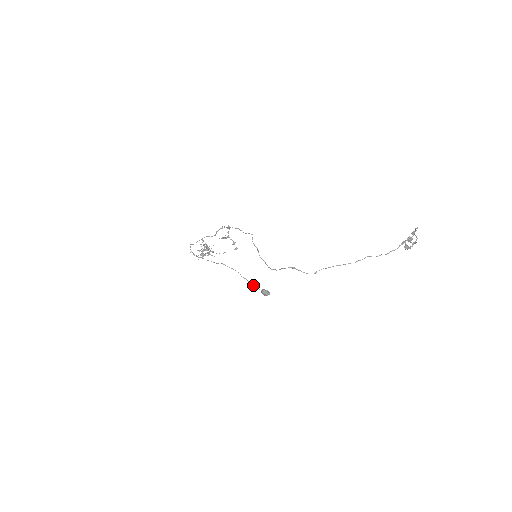
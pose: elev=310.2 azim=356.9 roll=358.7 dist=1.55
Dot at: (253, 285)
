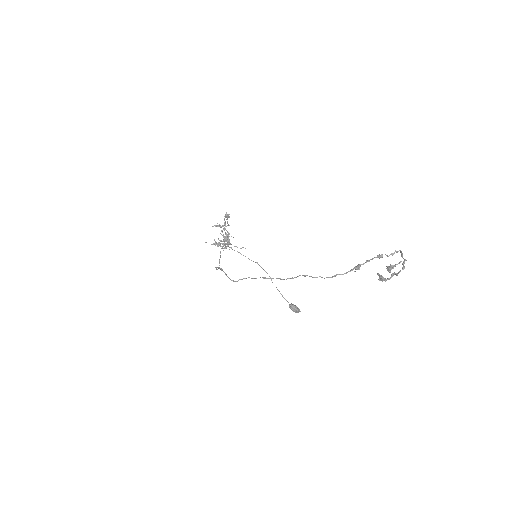
Dot at: (282, 295)
